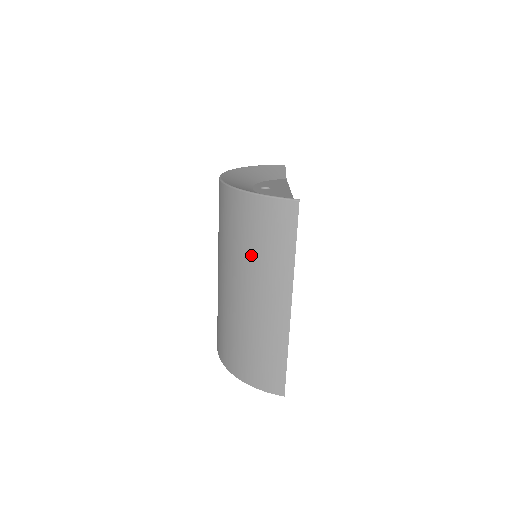
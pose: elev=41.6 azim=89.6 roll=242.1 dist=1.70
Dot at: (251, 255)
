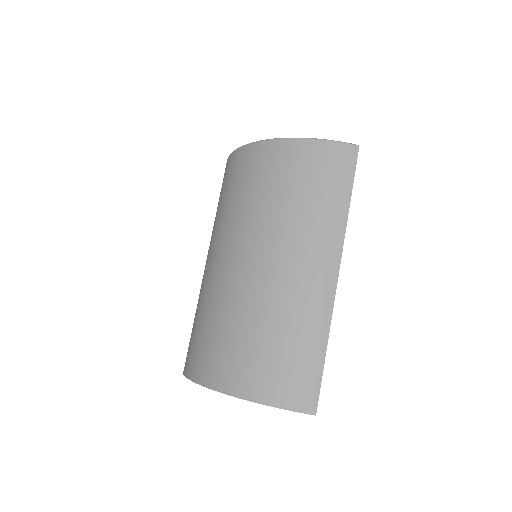
Dot at: (290, 209)
